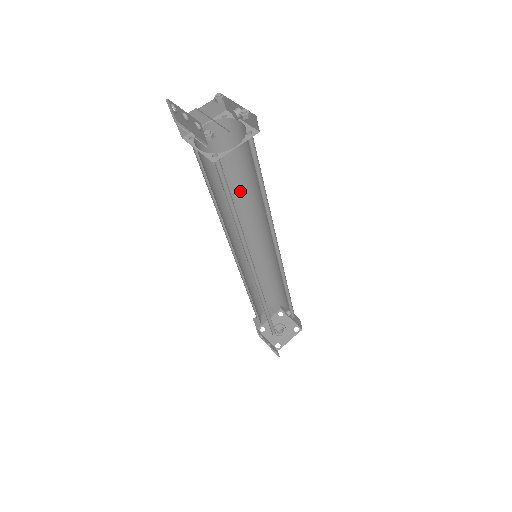
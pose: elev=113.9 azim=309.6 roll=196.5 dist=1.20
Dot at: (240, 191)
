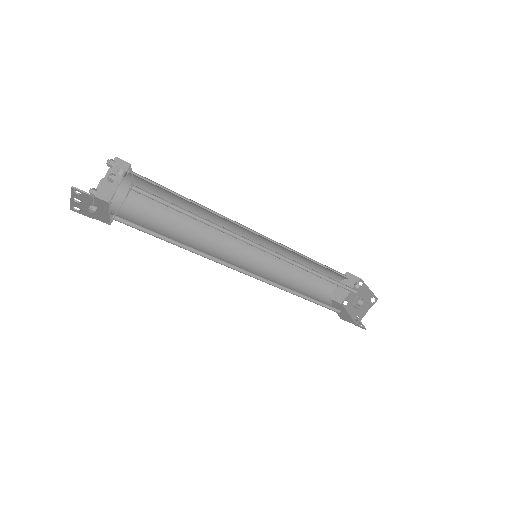
Dot at: (200, 211)
